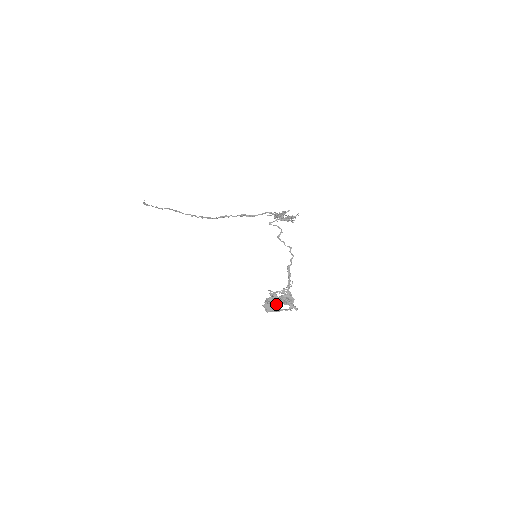
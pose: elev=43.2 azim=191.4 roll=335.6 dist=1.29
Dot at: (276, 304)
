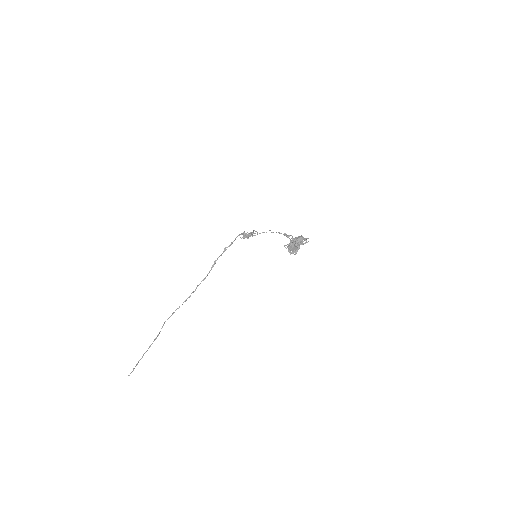
Dot at: (296, 243)
